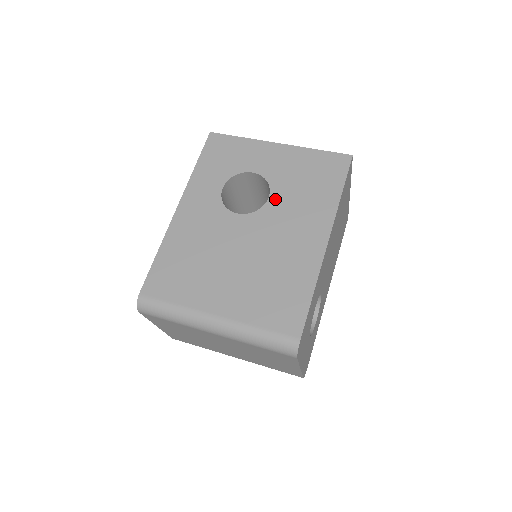
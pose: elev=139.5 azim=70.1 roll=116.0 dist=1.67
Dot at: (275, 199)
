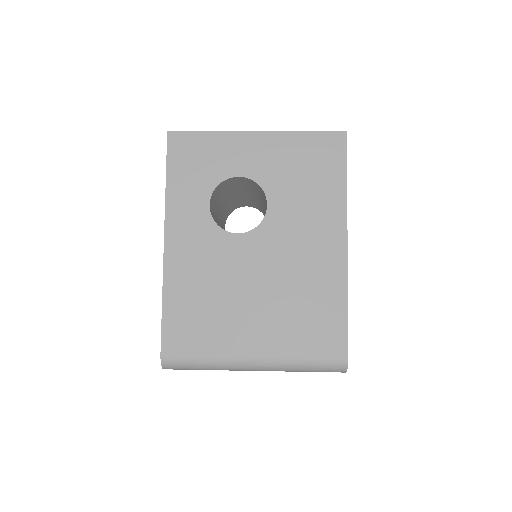
Dot at: (275, 206)
